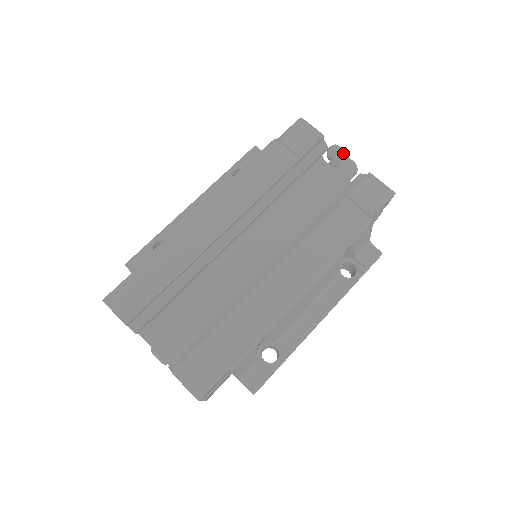
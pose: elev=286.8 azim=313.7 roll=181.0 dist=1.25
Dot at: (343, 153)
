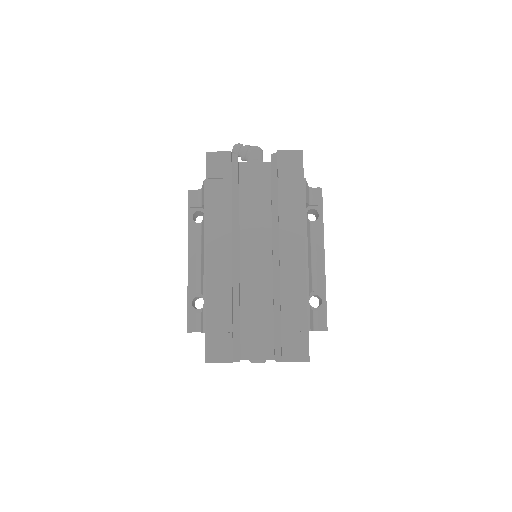
Dot at: (245, 147)
